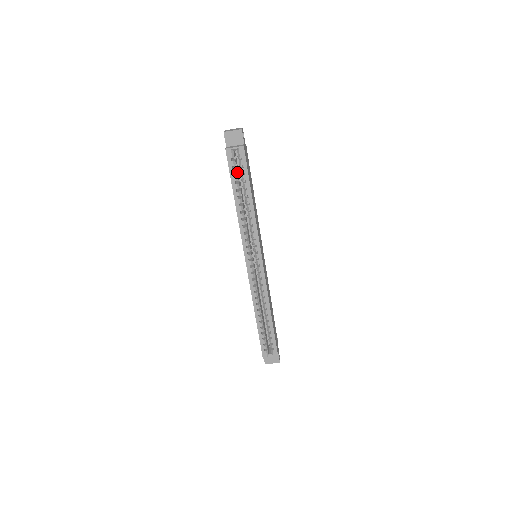
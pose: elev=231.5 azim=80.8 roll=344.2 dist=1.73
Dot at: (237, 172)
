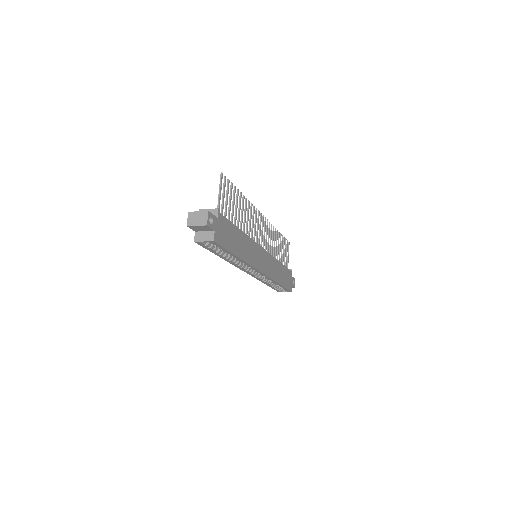
Dot at: occluded
